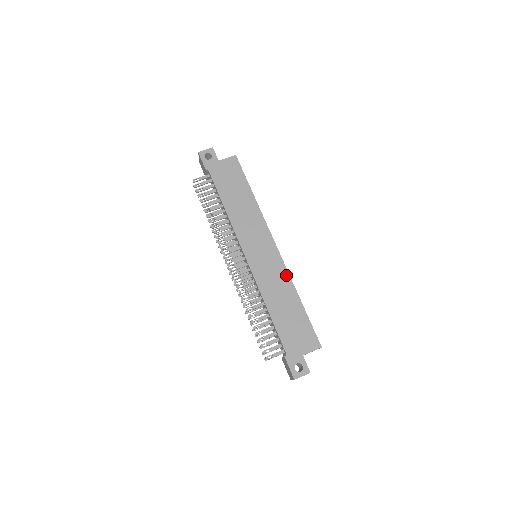
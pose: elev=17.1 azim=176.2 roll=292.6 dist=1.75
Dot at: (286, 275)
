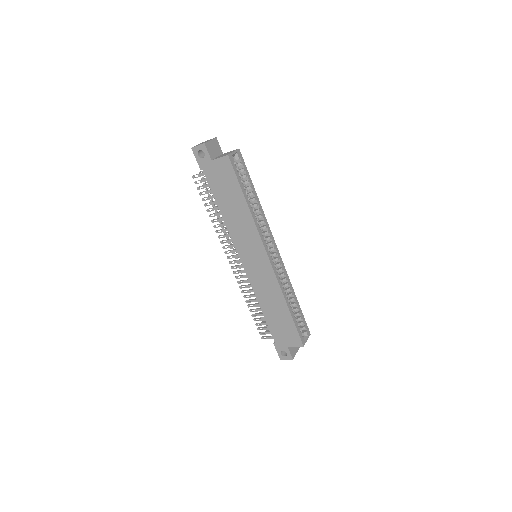
Dot at: (277, 286)
